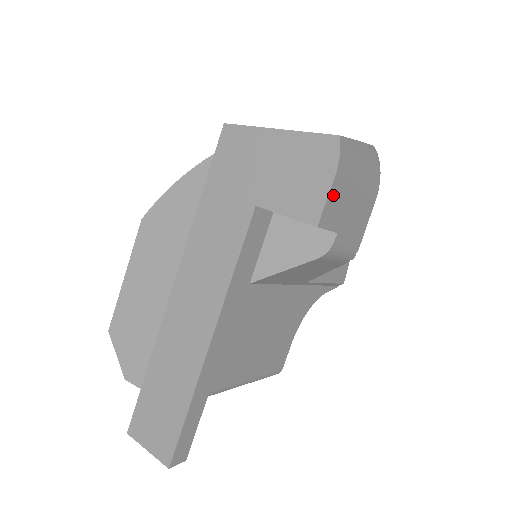
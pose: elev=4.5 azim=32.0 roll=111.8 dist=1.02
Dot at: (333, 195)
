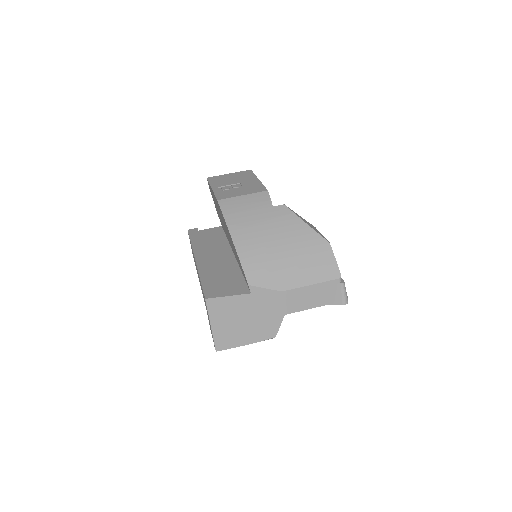
Dot at: occluded
